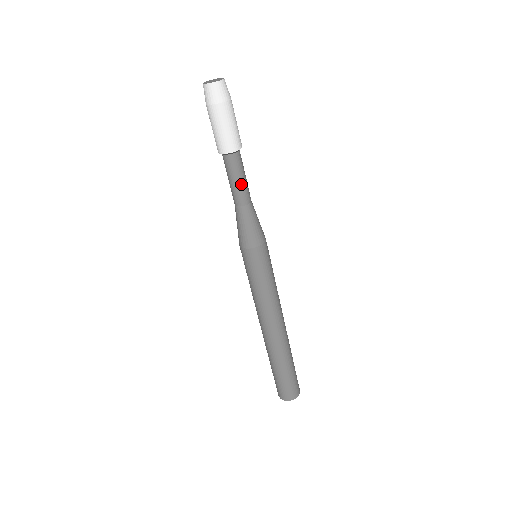
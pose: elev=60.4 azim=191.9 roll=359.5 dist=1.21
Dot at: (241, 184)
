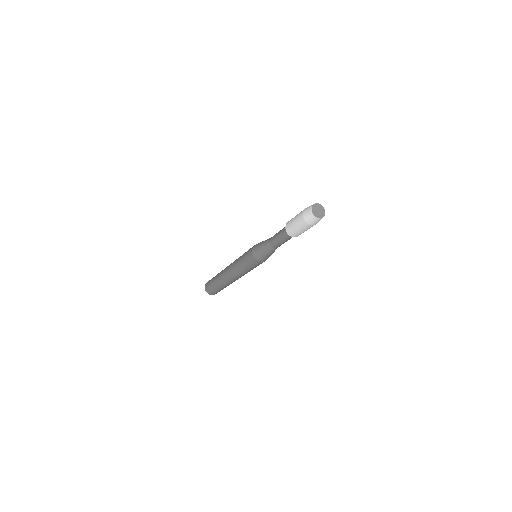
Dot at: occluded
